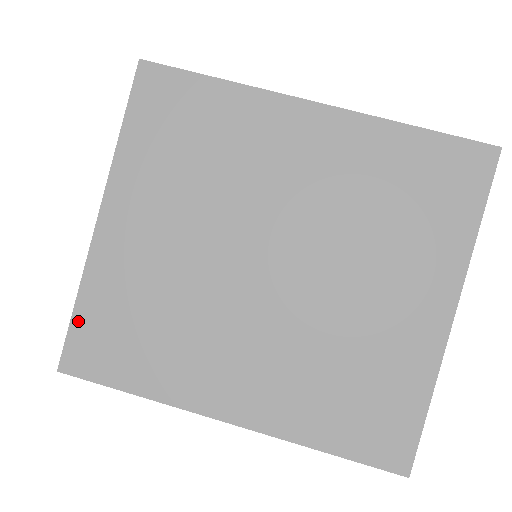
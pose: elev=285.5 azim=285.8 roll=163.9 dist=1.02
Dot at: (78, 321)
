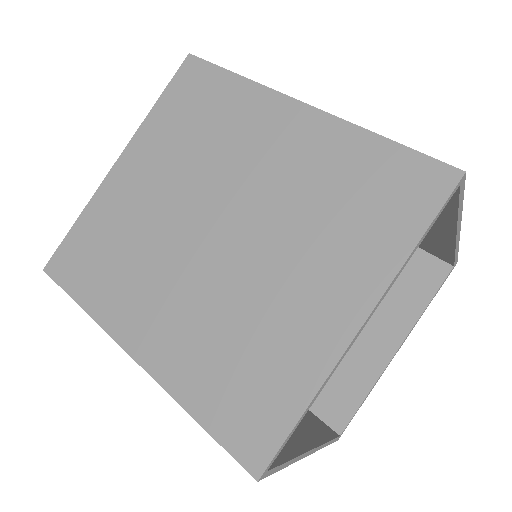
Dot at: (71, 236)
